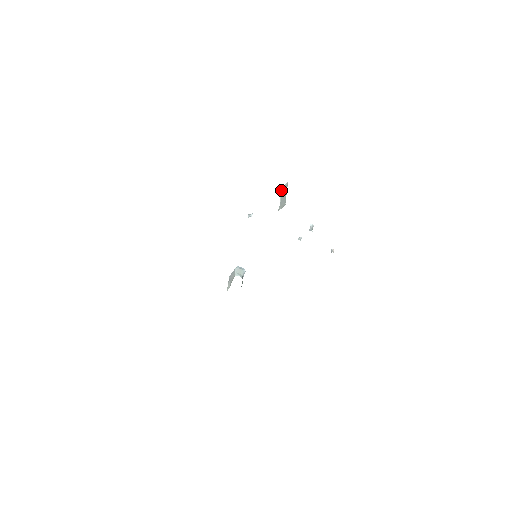
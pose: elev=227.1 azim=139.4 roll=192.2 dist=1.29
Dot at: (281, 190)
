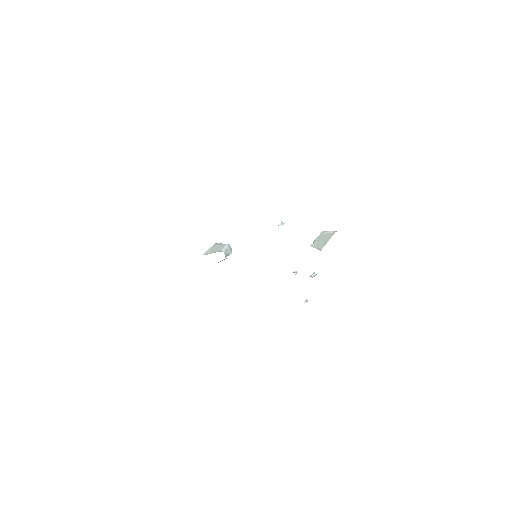
Dot at: (323, 231)
